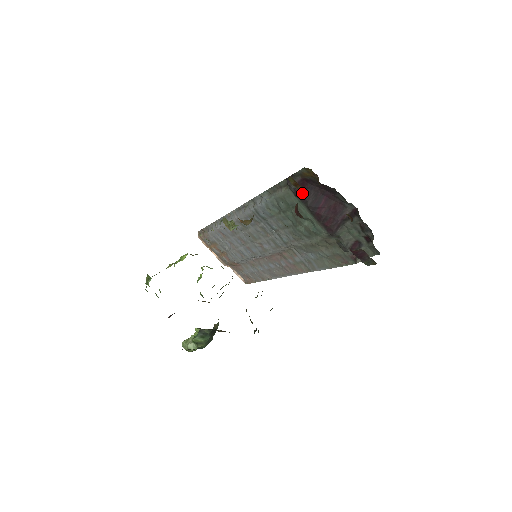
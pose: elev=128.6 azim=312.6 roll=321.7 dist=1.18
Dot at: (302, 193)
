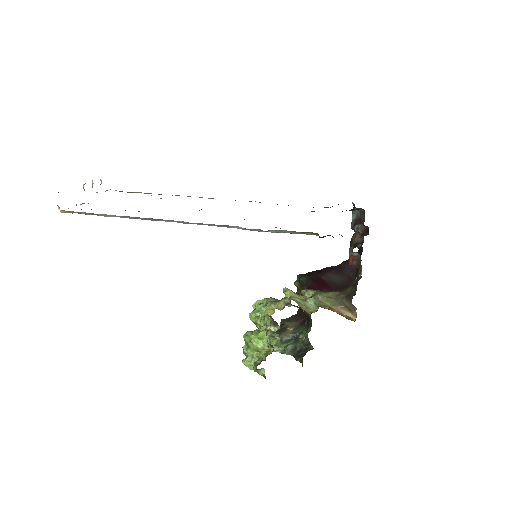
Dot at: (352, 252)
